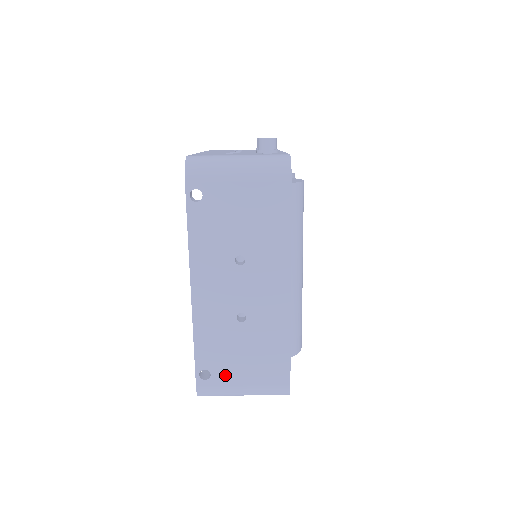
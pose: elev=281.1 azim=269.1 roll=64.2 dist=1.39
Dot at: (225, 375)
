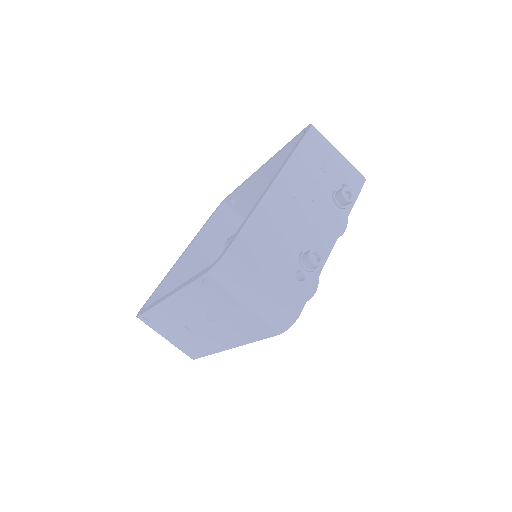
Dot at: (159, 329)
